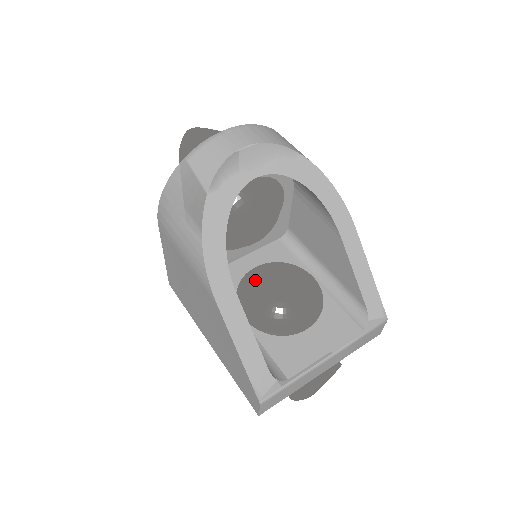
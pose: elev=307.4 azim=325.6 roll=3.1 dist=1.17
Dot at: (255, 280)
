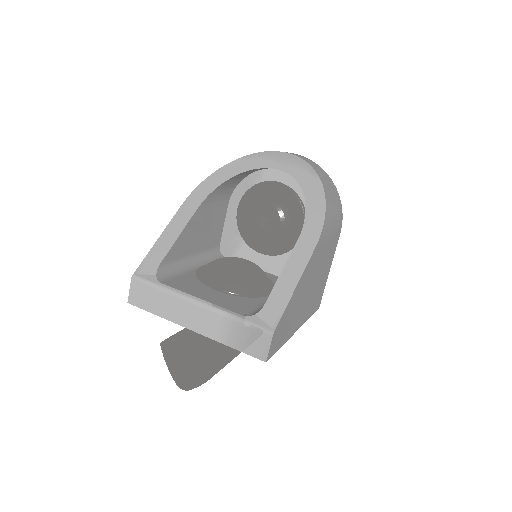
Dot at: occluded
